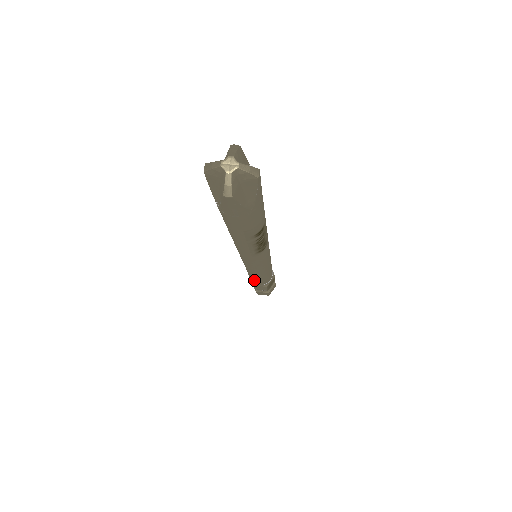
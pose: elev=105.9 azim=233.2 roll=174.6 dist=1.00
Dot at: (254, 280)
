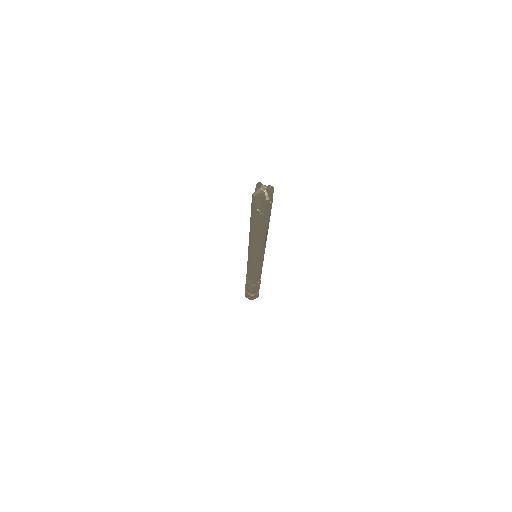
Dot at: (255, 279)
